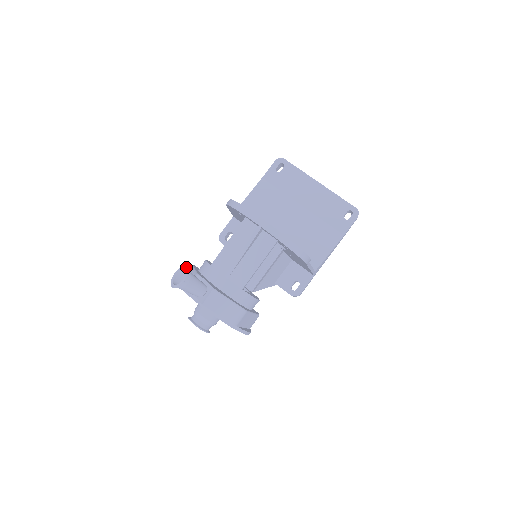
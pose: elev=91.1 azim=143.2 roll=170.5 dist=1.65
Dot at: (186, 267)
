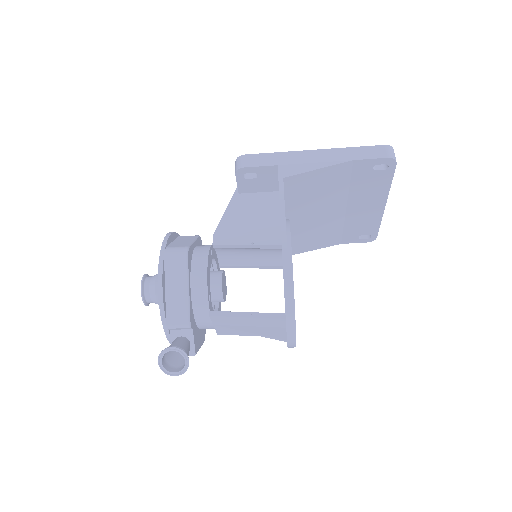
Dot at: (188, 362)
